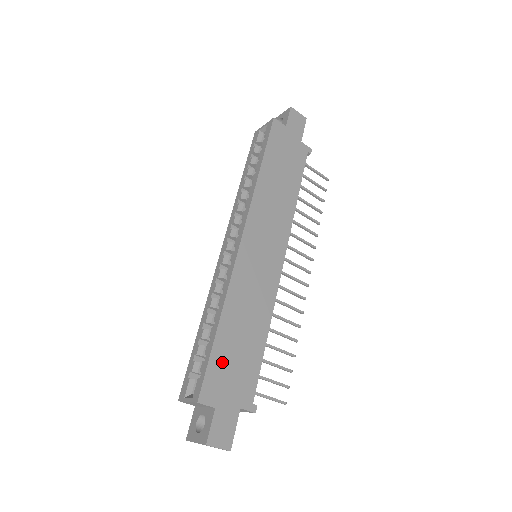
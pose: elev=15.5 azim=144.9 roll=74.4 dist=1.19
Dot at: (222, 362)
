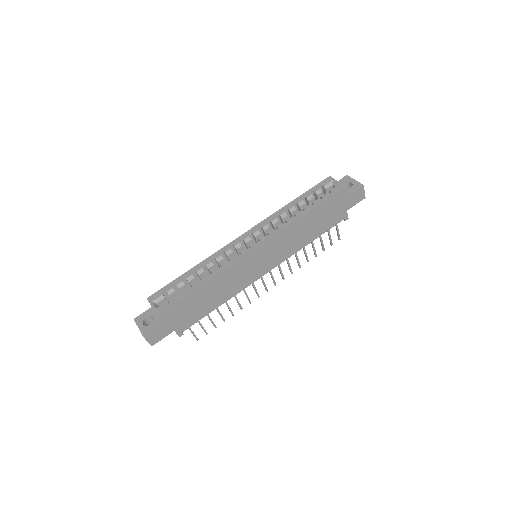
Dot at: (186, 304)
